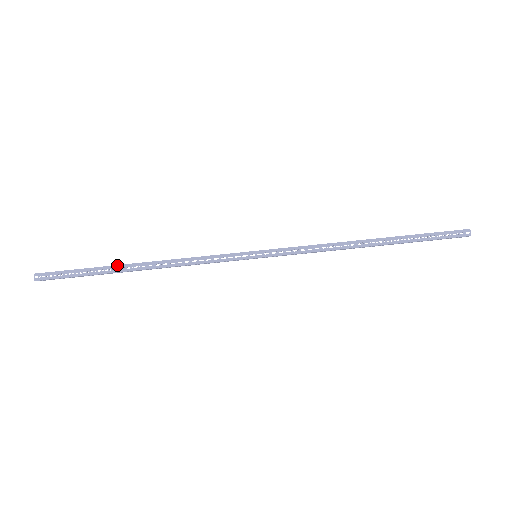
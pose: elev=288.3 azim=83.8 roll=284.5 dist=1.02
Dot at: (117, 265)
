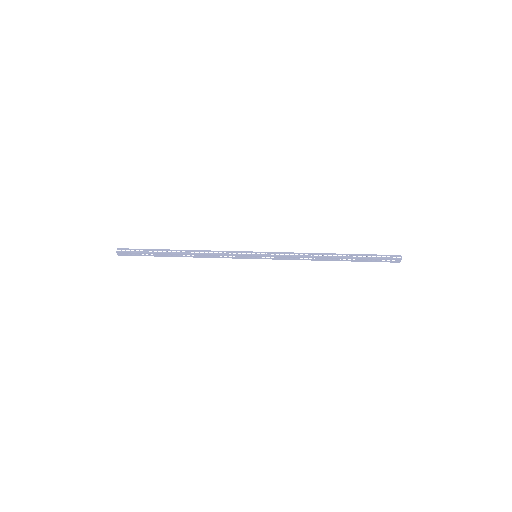
Dot at: (168, 249)
